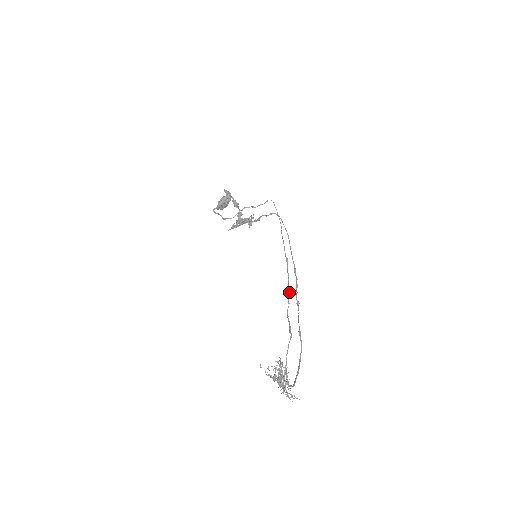
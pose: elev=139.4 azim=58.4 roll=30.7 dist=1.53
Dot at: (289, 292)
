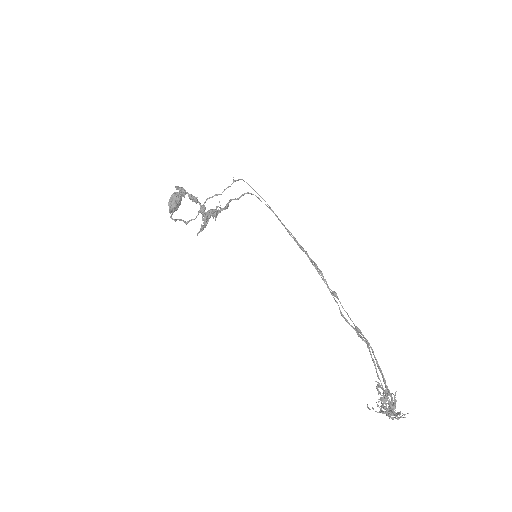
Dot at: (328, 288)
